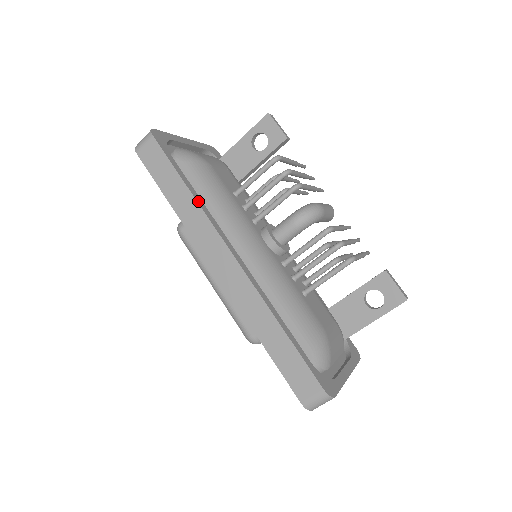
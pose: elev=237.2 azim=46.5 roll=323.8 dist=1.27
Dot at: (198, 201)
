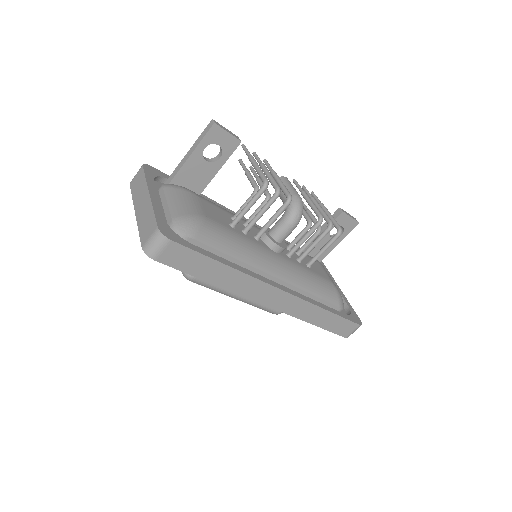
Dot at: (239, 269)
